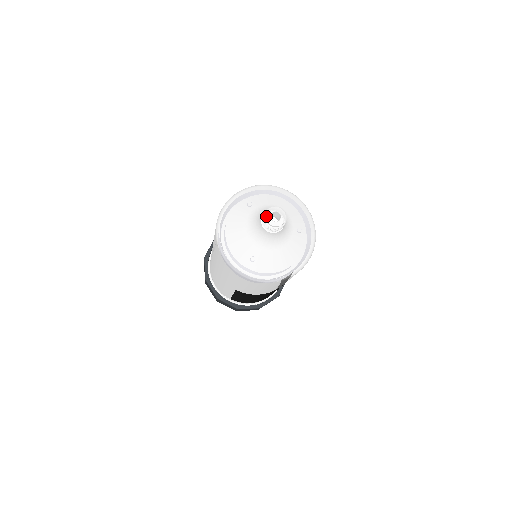
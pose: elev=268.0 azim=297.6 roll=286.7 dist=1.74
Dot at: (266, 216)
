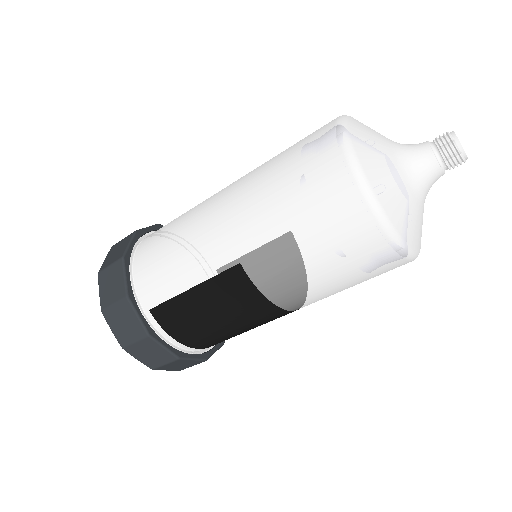
Dot at: occluded
